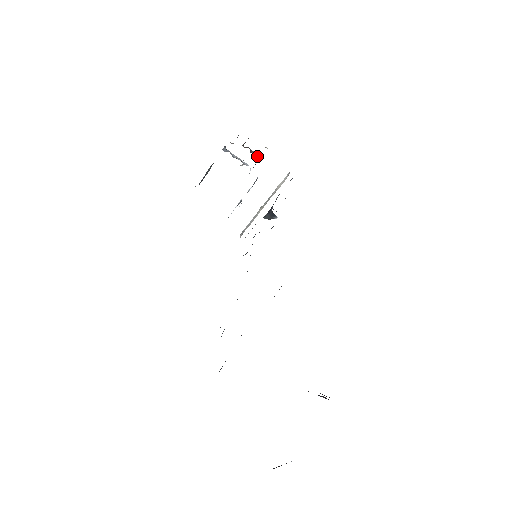
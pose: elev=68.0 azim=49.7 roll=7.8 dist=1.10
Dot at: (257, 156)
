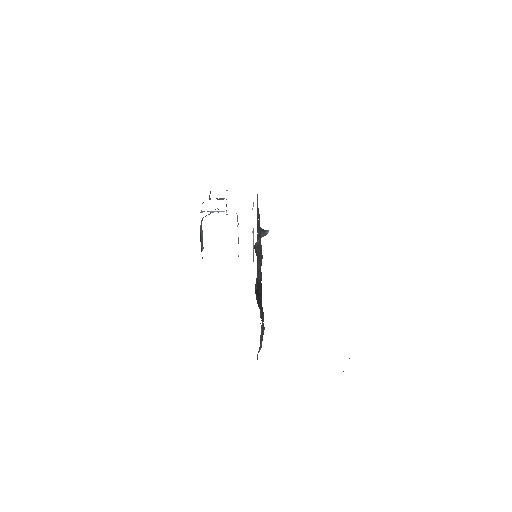
Dot at: (223, 199)
